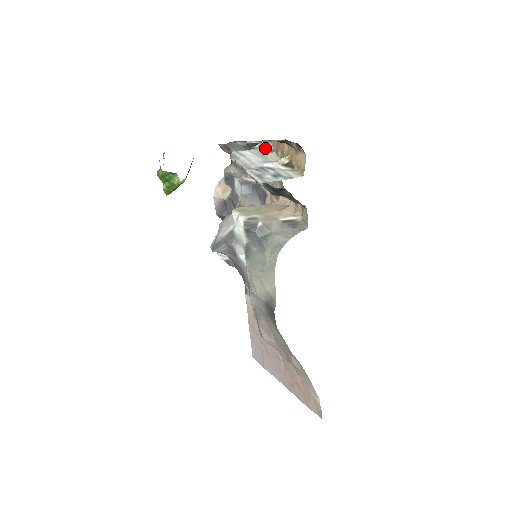
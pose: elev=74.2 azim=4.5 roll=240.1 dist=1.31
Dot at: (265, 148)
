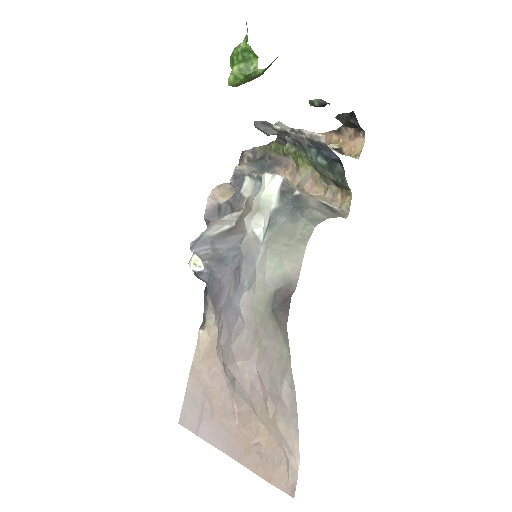
Dot at: occluded
